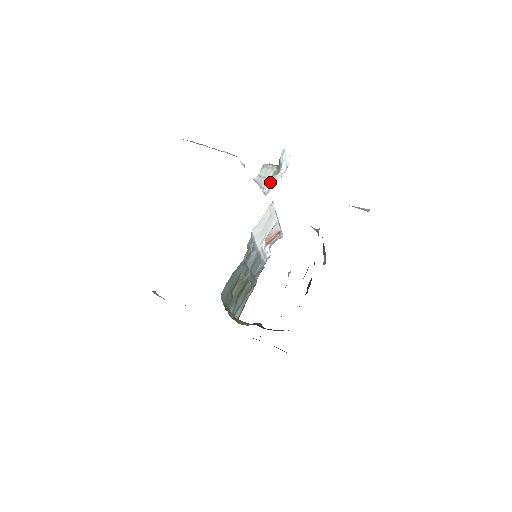
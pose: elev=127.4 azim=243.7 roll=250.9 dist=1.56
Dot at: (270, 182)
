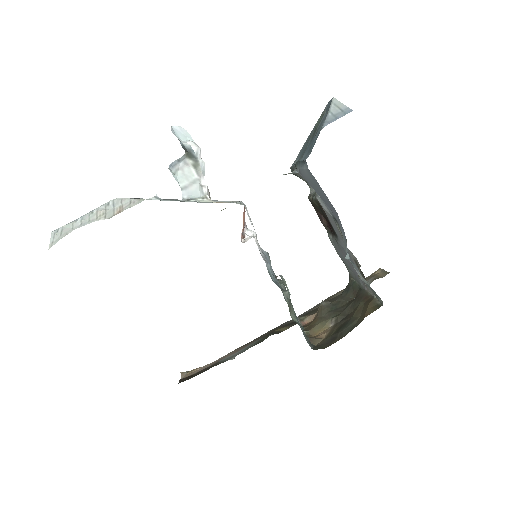
Dot at: (202, 182)
